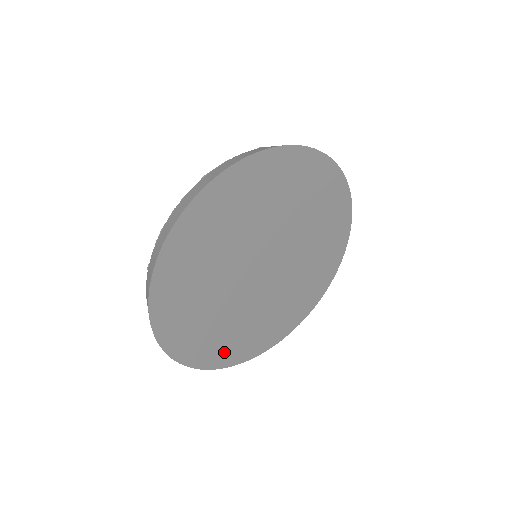
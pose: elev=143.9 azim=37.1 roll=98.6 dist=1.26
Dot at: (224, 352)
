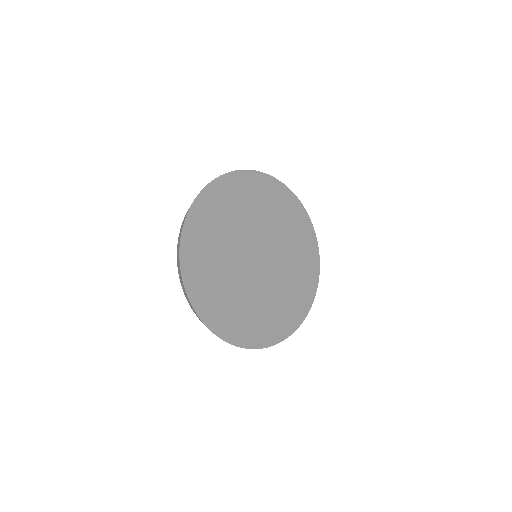
Dot at: (195, 257)
